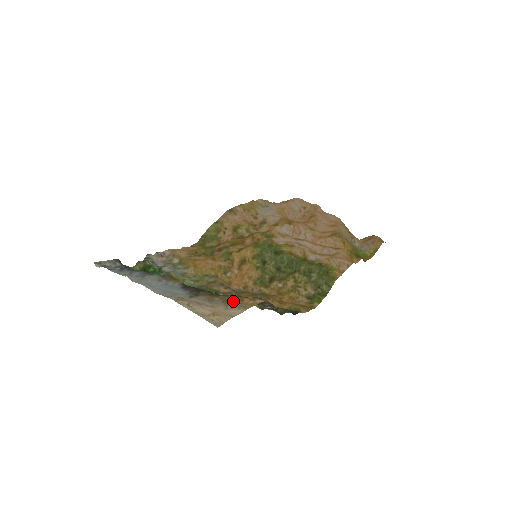
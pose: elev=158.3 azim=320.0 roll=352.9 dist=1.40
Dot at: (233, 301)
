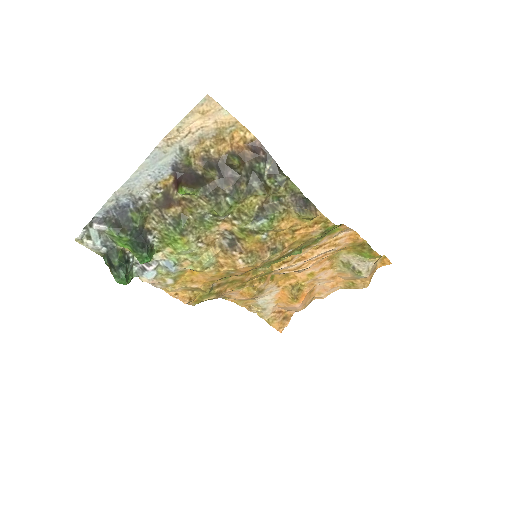
Dot at: (223, 137)
